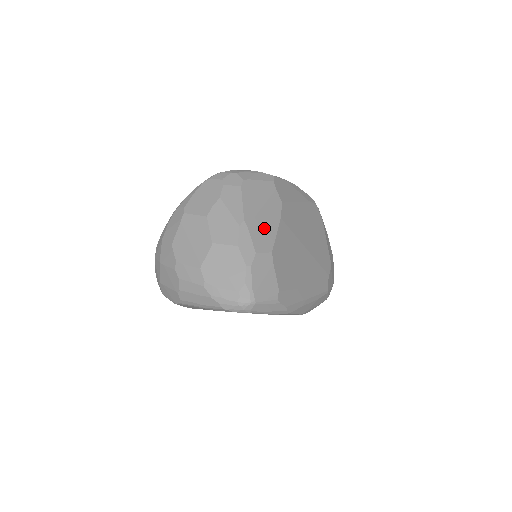
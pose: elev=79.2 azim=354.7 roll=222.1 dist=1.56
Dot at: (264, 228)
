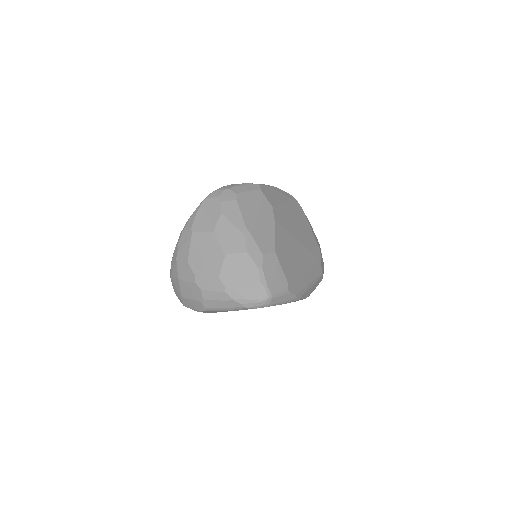
Dot at: (264, 232)
